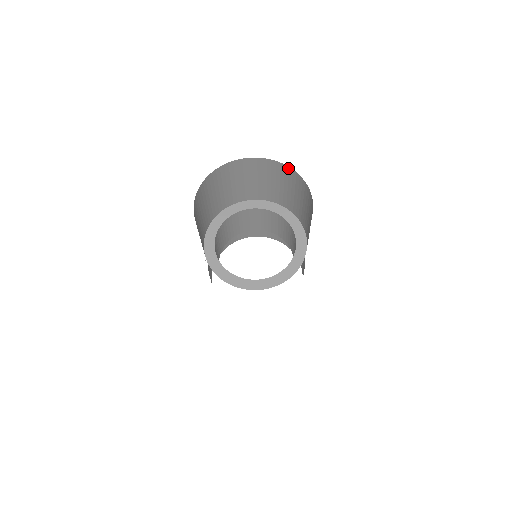
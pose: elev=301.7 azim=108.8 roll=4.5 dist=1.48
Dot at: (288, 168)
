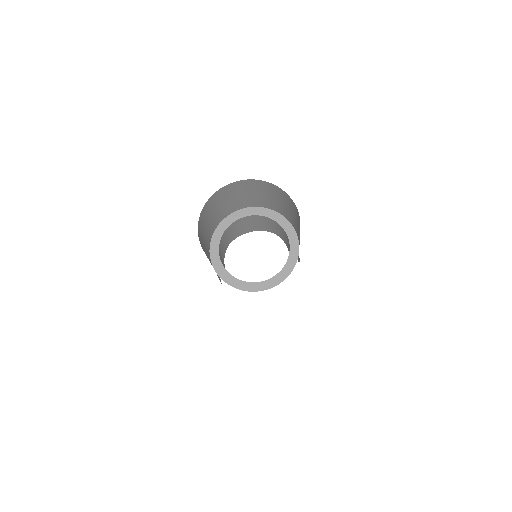
Dot at: (297, 209)
